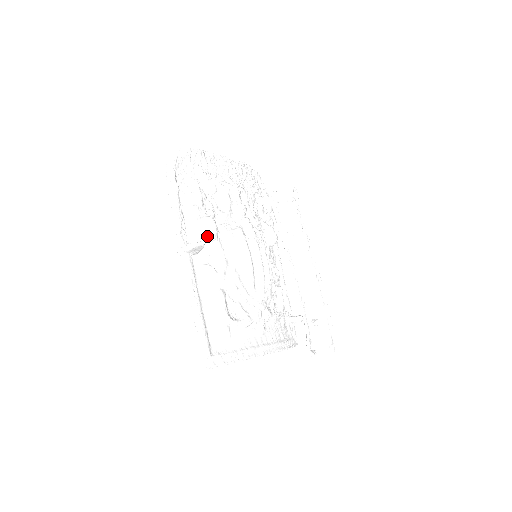
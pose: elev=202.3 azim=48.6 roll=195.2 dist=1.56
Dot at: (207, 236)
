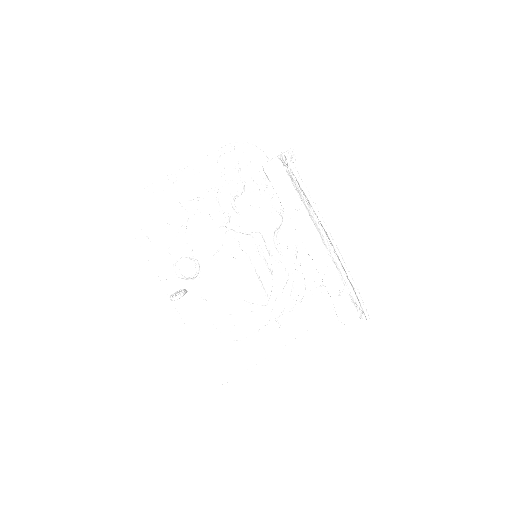
Dot at: (188, 277)
